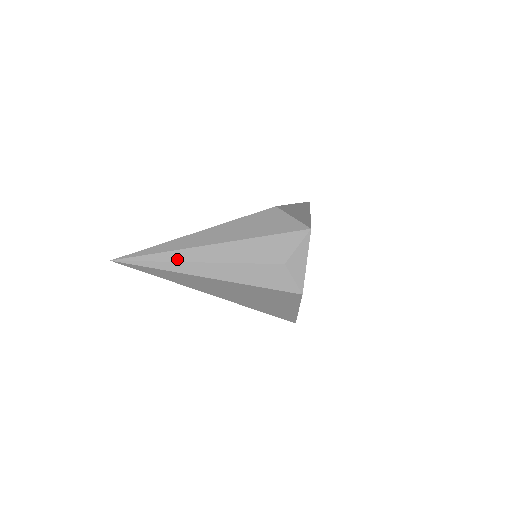
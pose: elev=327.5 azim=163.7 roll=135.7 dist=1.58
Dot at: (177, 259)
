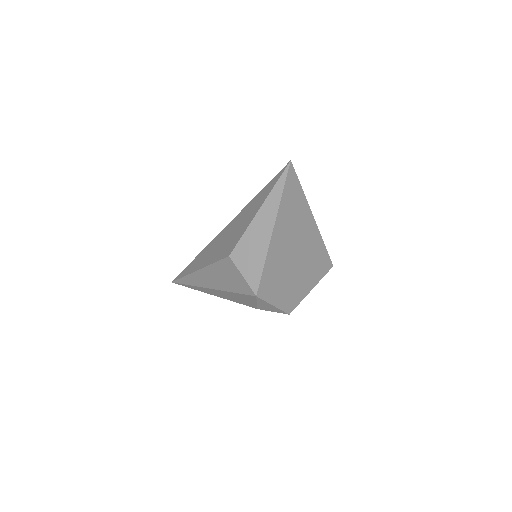
Dot at: (198, 290)
